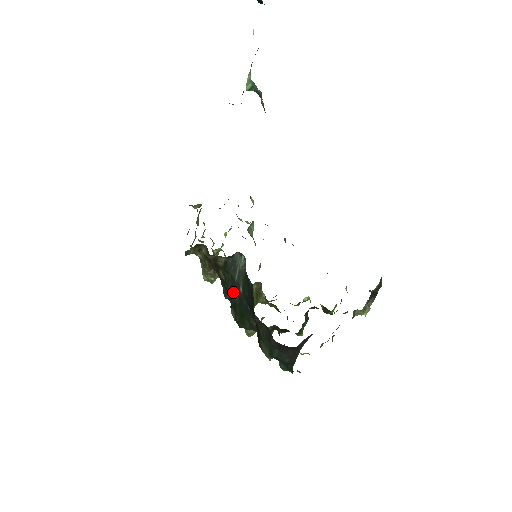
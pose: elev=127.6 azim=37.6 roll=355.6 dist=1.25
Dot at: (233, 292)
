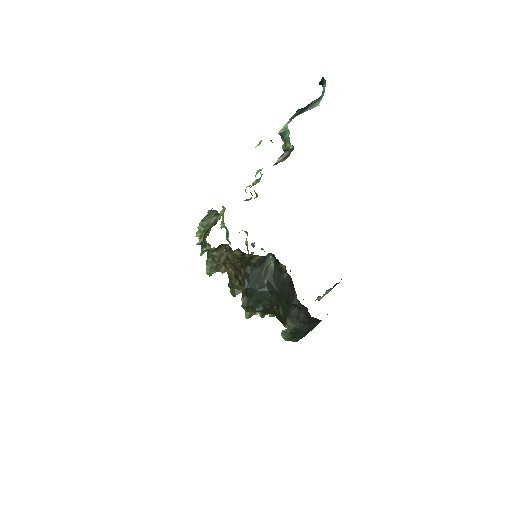
Dot at: (256, 283)
